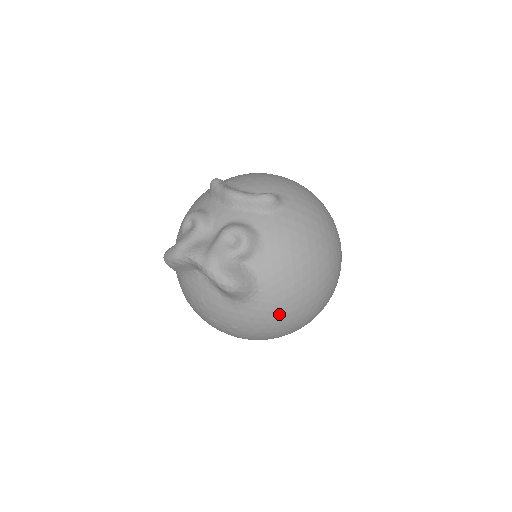
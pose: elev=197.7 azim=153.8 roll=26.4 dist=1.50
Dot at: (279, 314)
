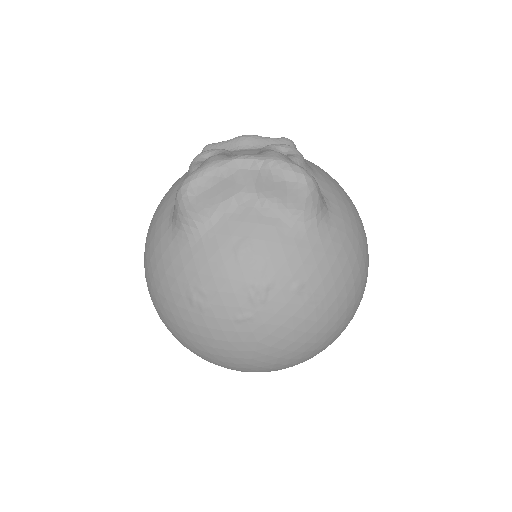
Dot at: (350, 254)
